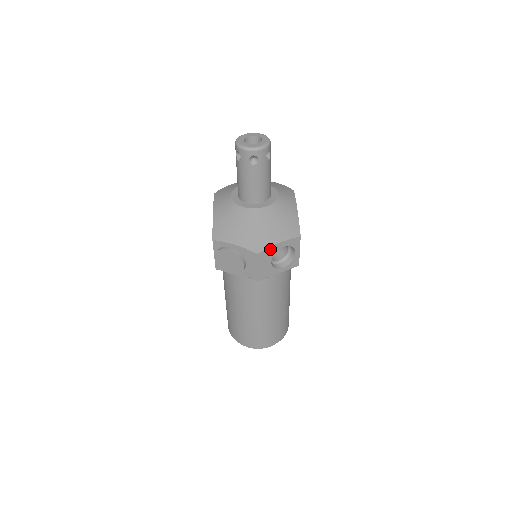
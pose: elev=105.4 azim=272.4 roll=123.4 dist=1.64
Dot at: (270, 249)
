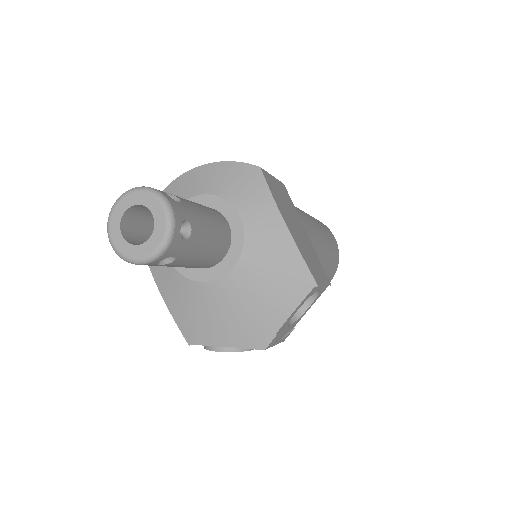
Dot at: (279, 329)
